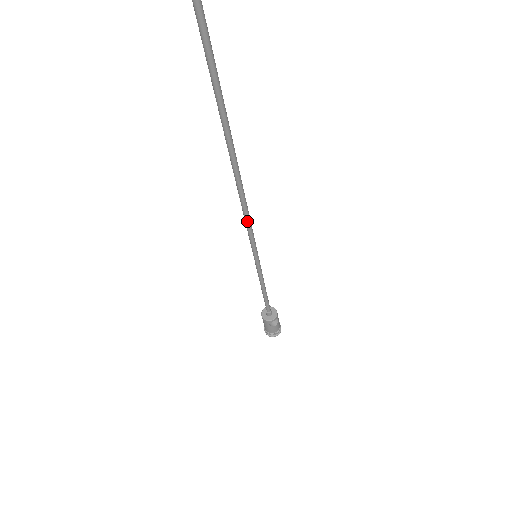
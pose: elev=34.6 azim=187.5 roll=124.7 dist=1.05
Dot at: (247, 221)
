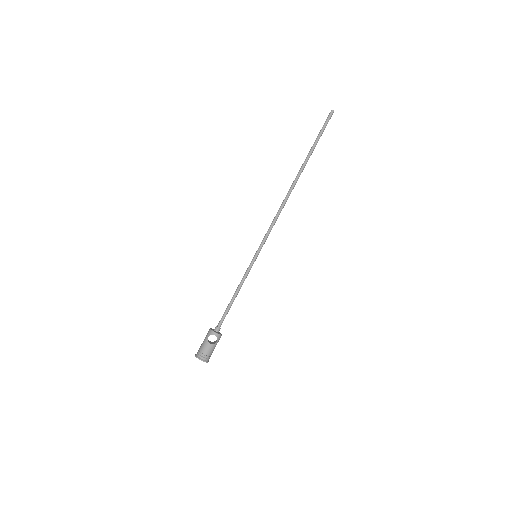
Dot at: (274, 221)
